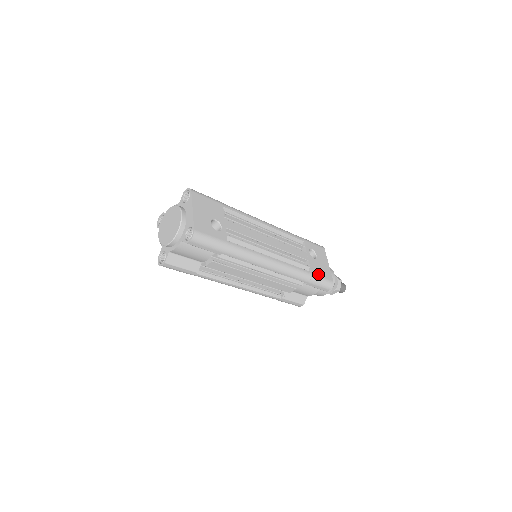
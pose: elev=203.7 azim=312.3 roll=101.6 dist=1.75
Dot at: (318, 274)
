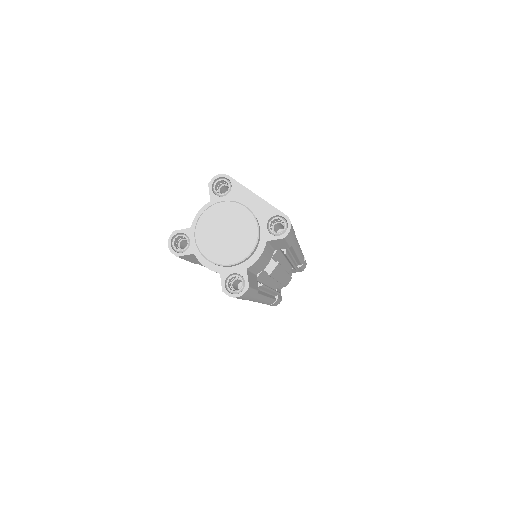
Dot at: occluded
